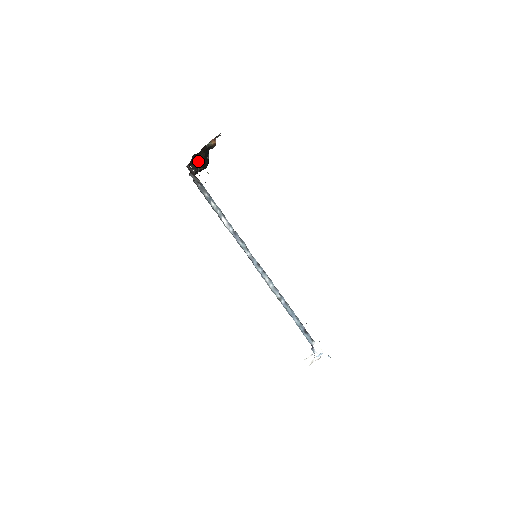
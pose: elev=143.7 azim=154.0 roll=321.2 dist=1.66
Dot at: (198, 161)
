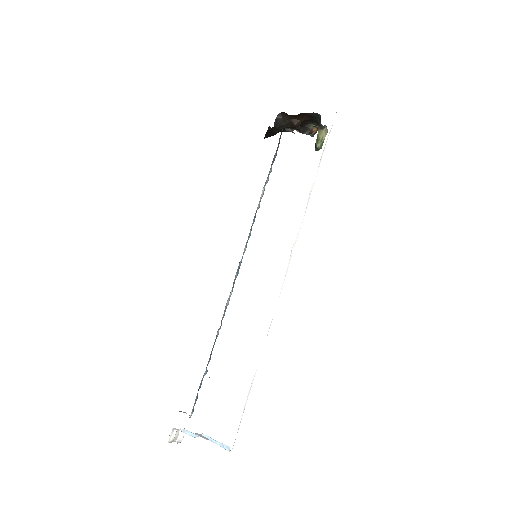
Dot at: (297, 123)
